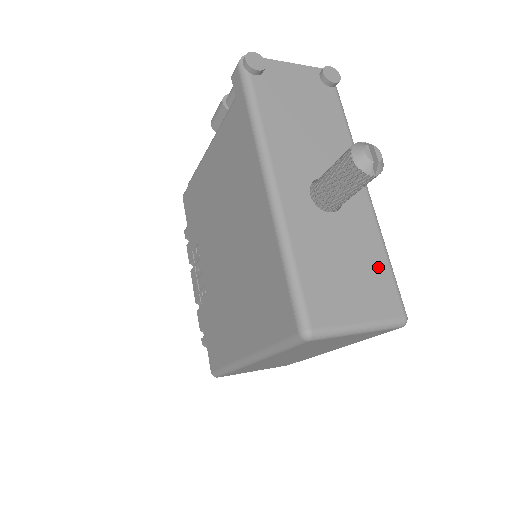
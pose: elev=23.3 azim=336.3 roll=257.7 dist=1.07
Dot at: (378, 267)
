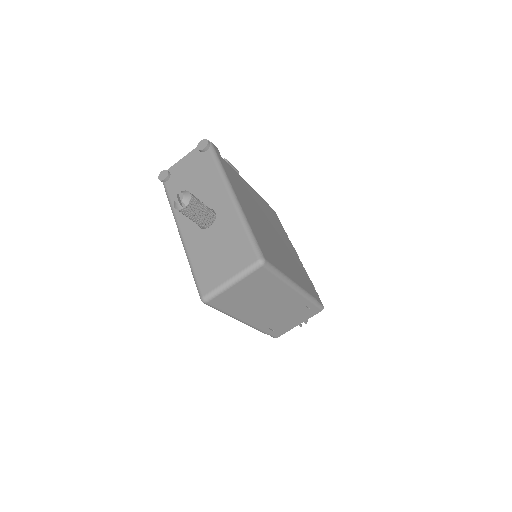
Dot at: (239, 240)
